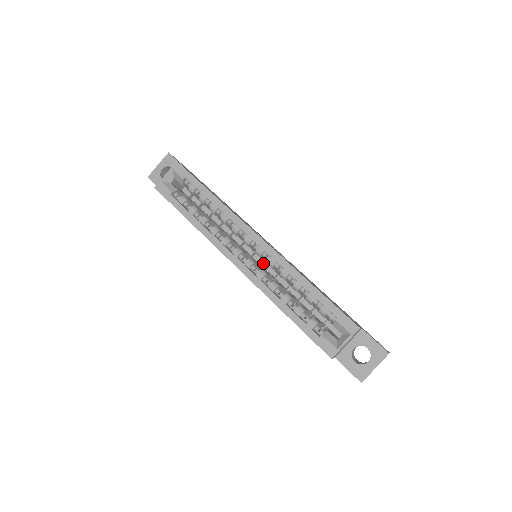
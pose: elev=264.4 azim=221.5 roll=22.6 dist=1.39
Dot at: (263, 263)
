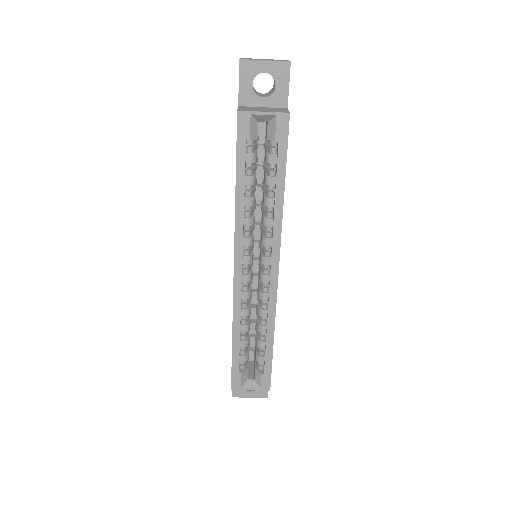
Dot at: (255, 265)
